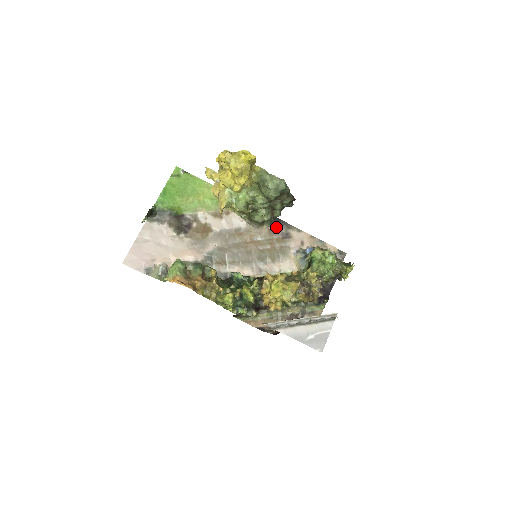
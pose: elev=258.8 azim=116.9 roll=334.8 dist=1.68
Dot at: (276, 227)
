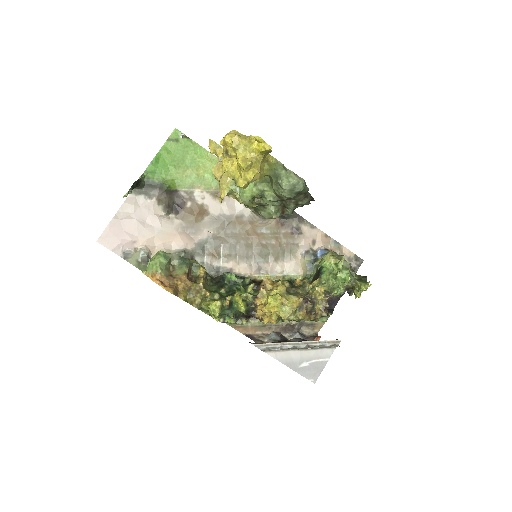
Dot at: (286, 219)
